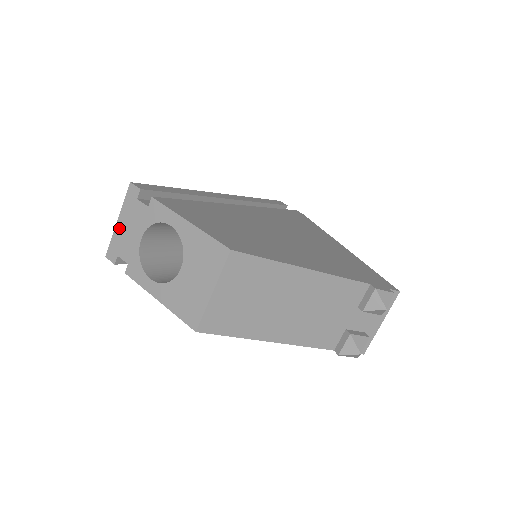
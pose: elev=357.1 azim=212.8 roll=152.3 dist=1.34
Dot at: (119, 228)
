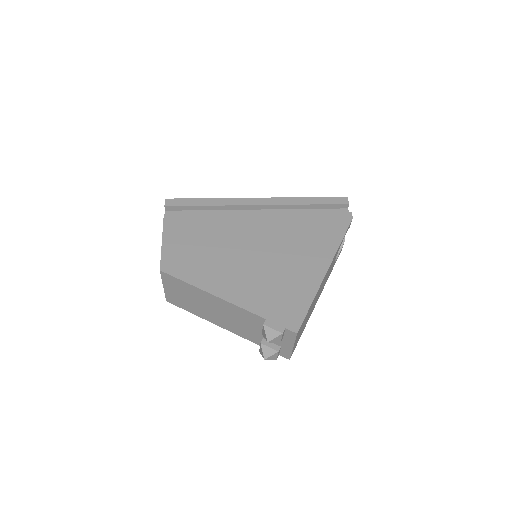
Dot at: occluded
